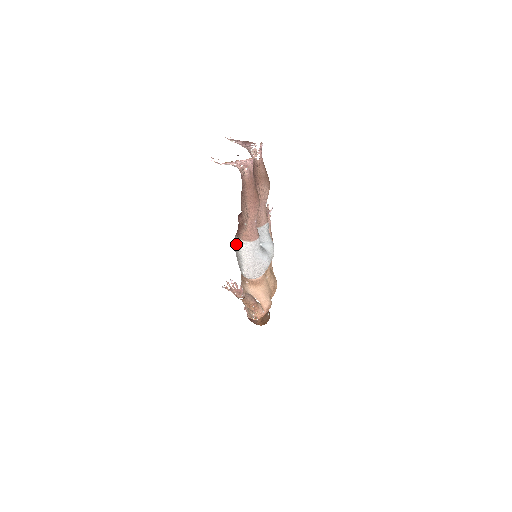
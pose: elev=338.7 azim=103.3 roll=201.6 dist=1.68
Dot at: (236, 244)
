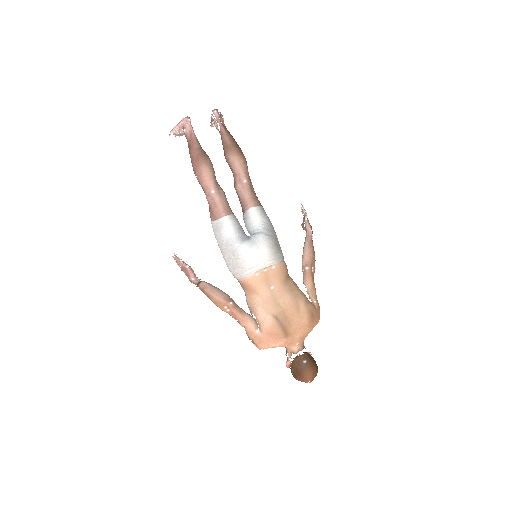
Dot at: occluded
